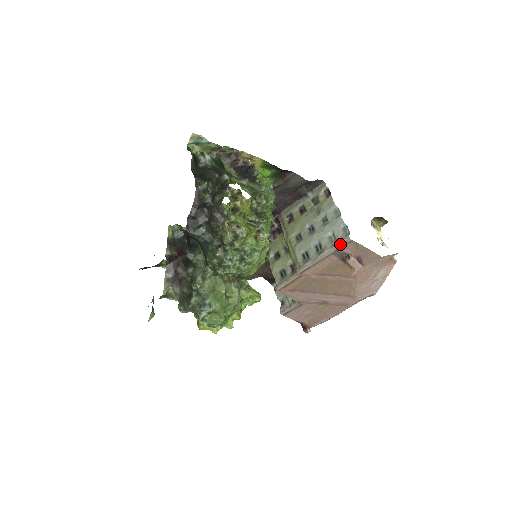
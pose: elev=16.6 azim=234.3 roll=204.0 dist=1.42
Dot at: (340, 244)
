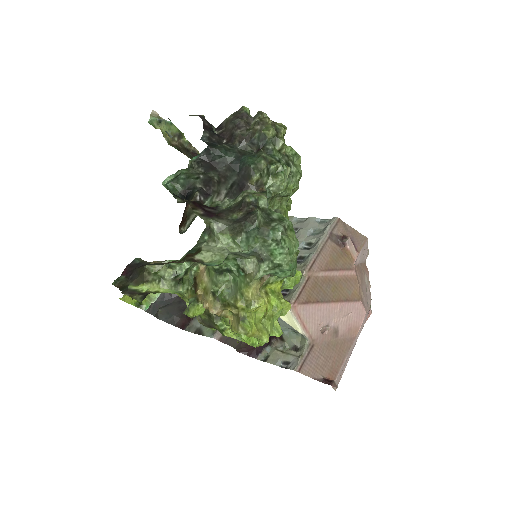
Dot at: (331, 225)
